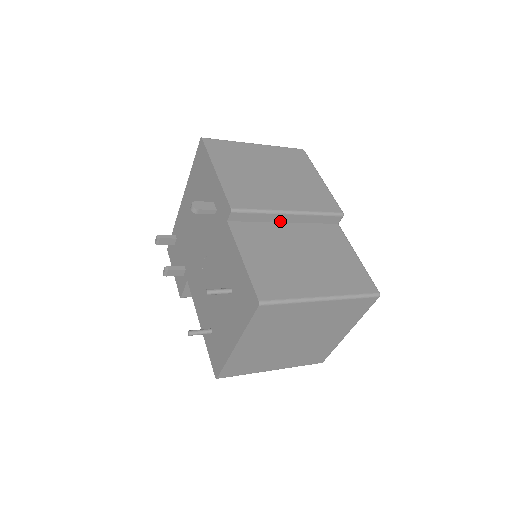
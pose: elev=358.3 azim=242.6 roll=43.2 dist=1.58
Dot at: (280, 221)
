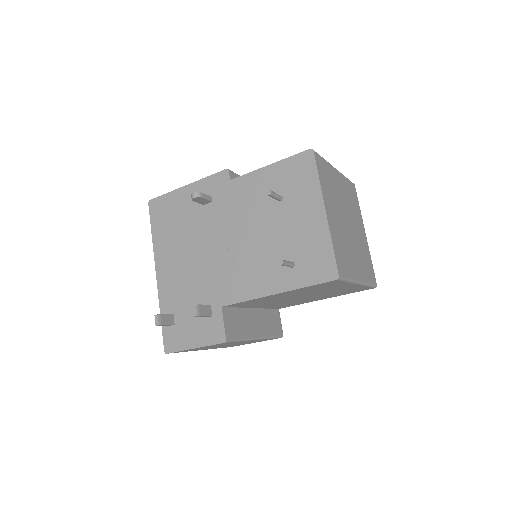
Dot at: occluded
